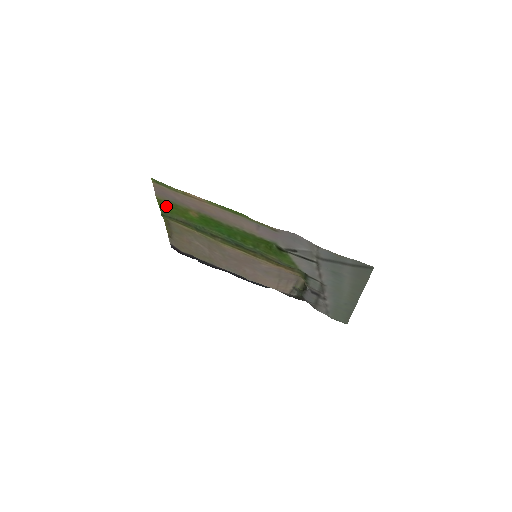
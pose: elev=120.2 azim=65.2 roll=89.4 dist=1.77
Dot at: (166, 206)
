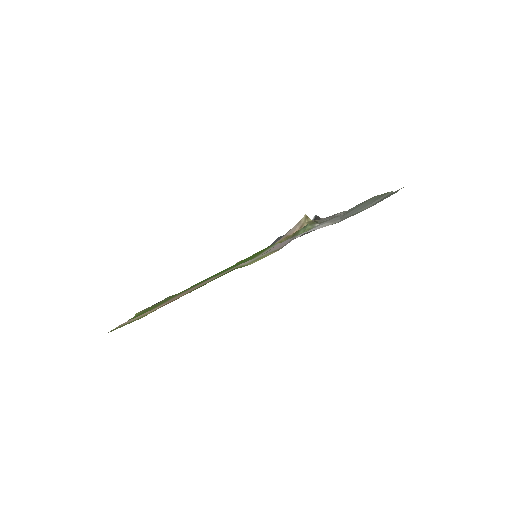
Dot at: (135, 317)
